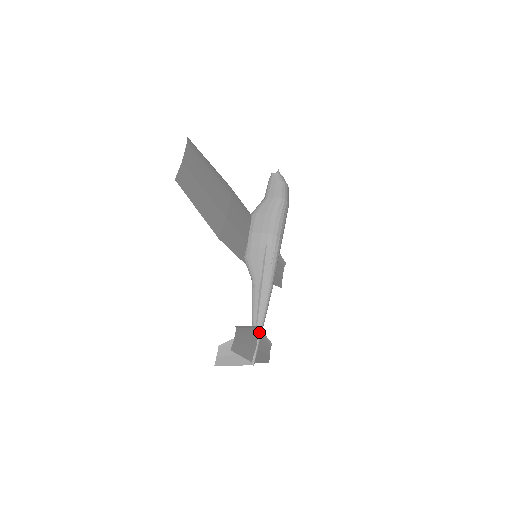
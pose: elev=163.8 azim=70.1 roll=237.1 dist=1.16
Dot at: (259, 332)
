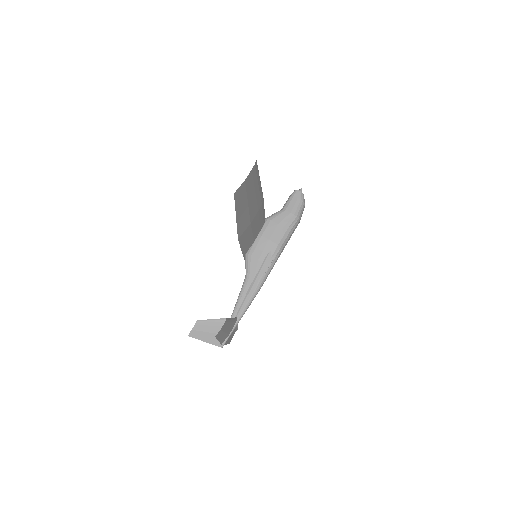
Dot at: (236, 322)
